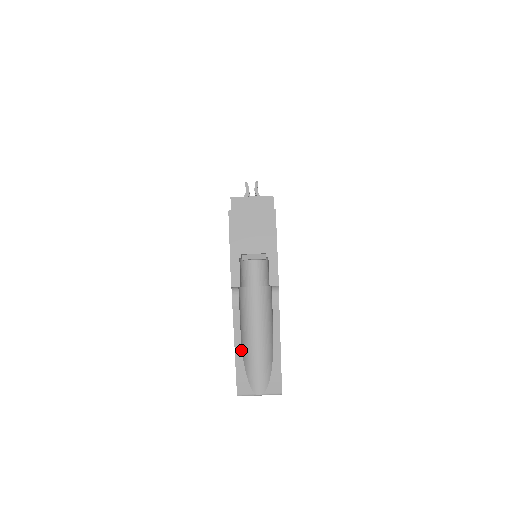
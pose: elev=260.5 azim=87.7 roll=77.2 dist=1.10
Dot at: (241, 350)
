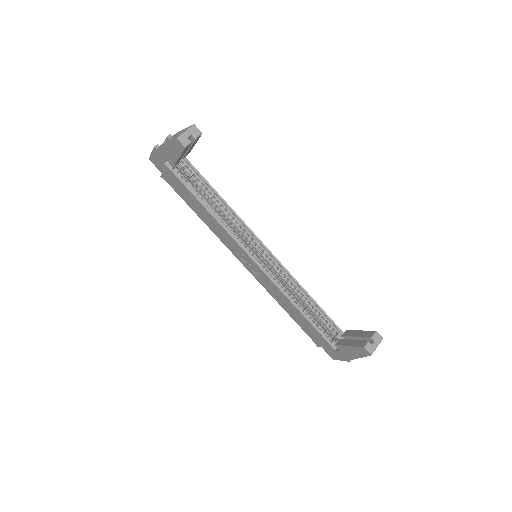
Dot at: occluded
